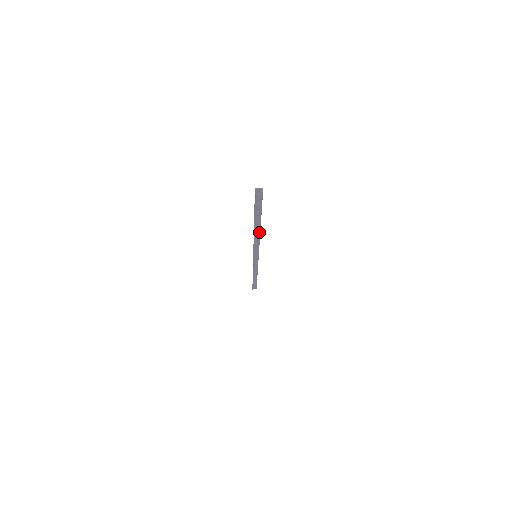
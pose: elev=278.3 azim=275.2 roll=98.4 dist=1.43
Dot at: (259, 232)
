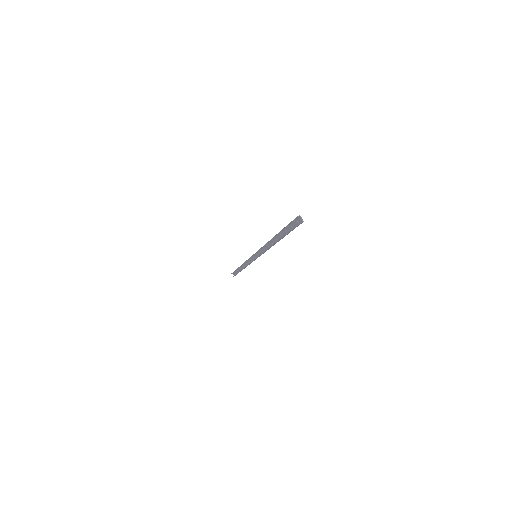
Dot at: occluded
